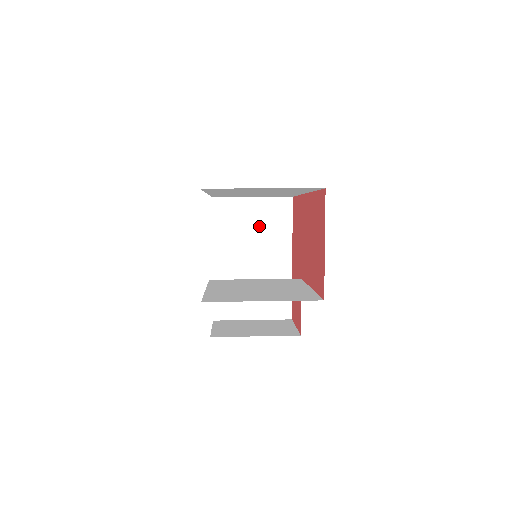
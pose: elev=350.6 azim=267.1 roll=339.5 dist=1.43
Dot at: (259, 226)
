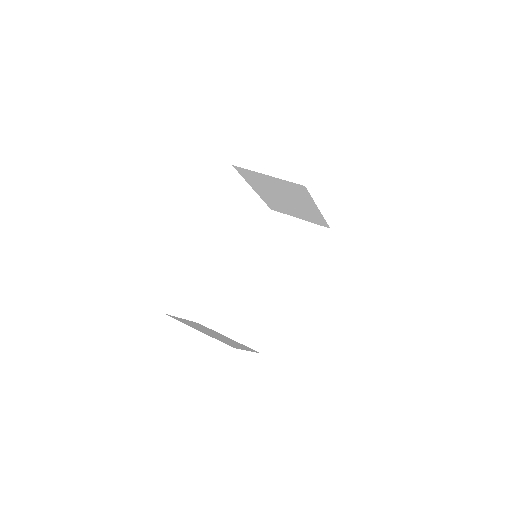
Dot at: (282, 189)
